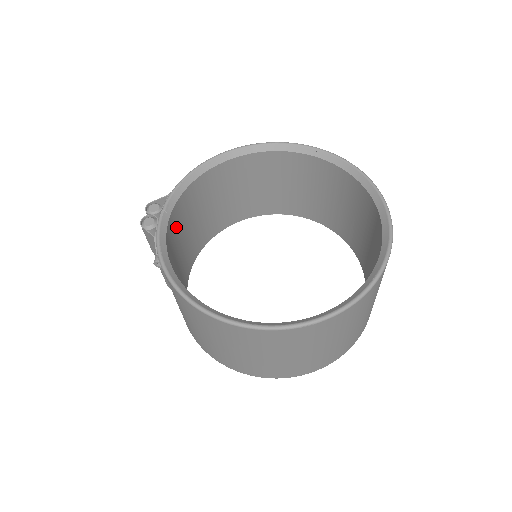
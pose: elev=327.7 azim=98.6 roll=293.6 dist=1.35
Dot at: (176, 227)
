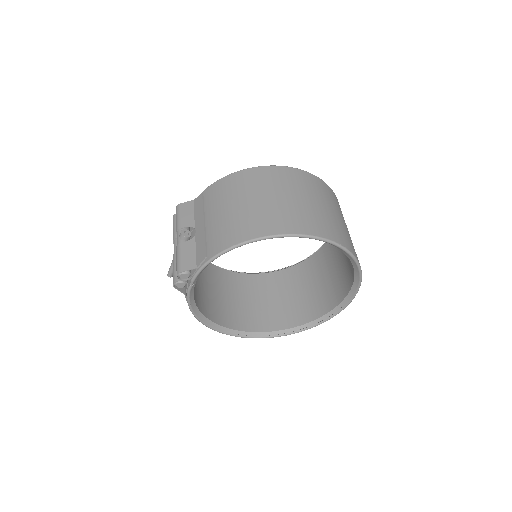
Dot at: occluded
